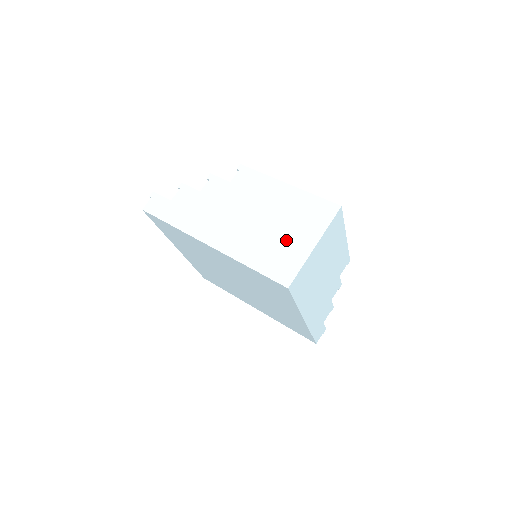
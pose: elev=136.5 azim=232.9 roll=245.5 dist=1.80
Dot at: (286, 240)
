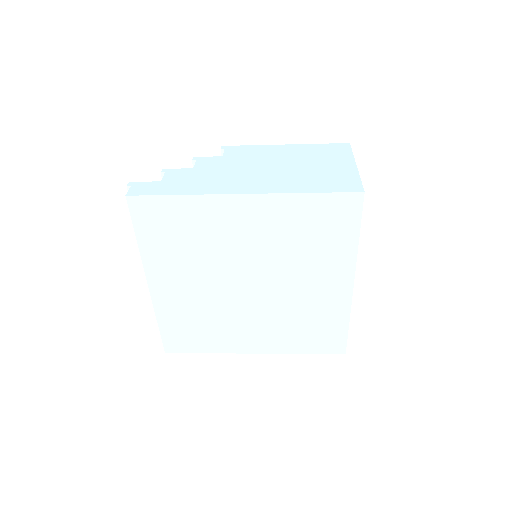
Dot at: (324, 169)
